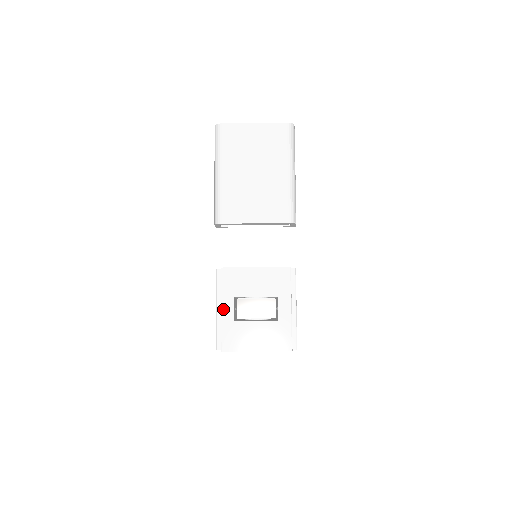
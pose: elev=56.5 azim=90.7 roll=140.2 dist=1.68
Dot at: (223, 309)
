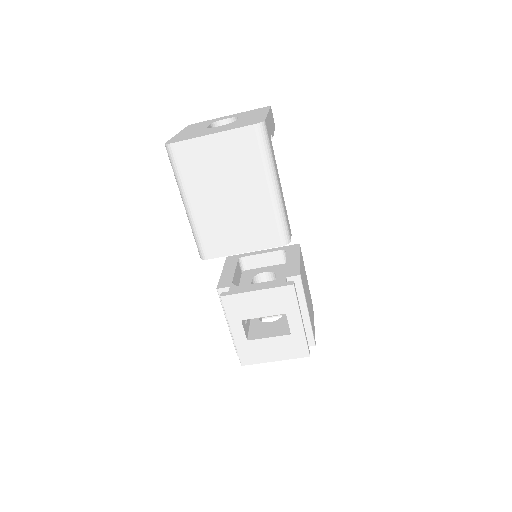
Dot at: (233, 332)
